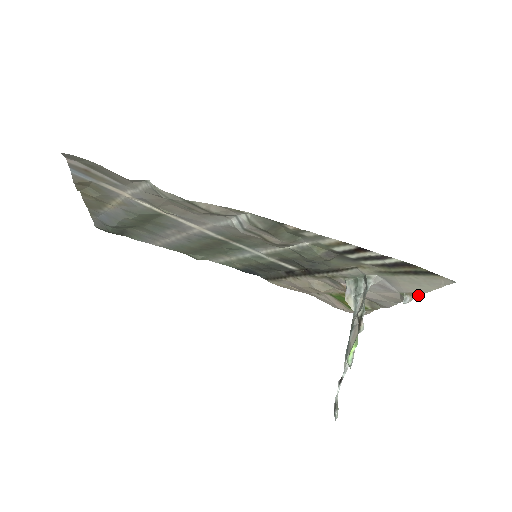
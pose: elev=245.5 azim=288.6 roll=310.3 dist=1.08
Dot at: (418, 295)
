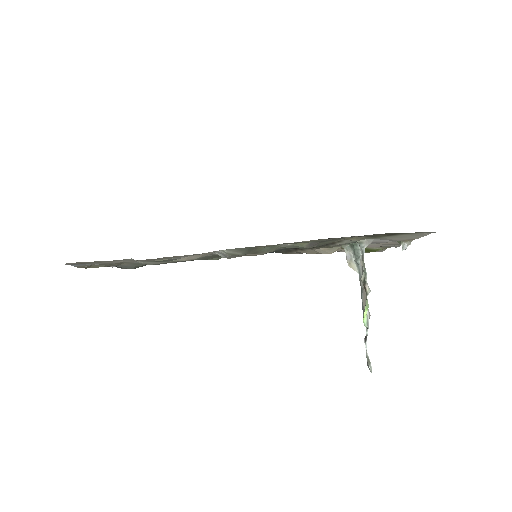
Dot at: occluded
